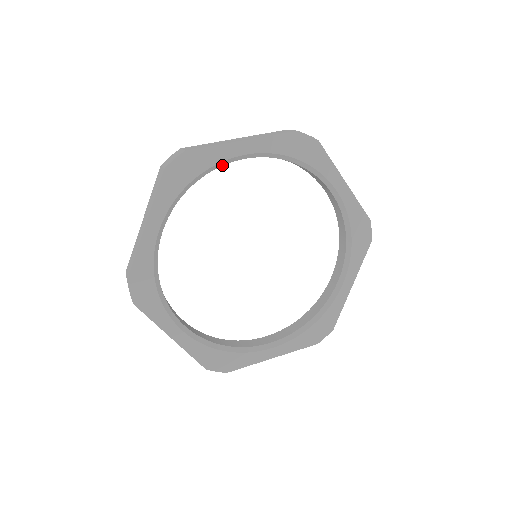
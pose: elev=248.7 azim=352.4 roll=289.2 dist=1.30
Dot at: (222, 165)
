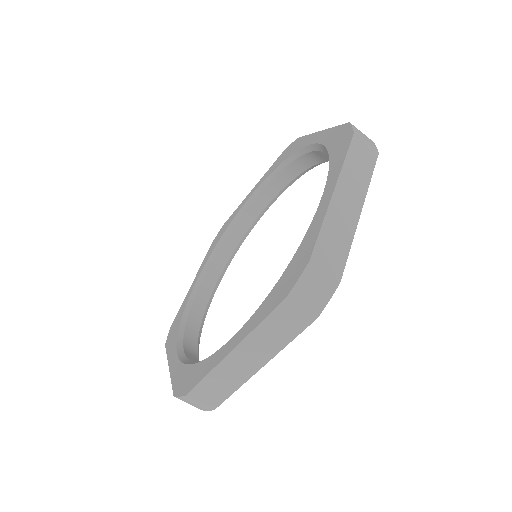
Dot at: occluded
